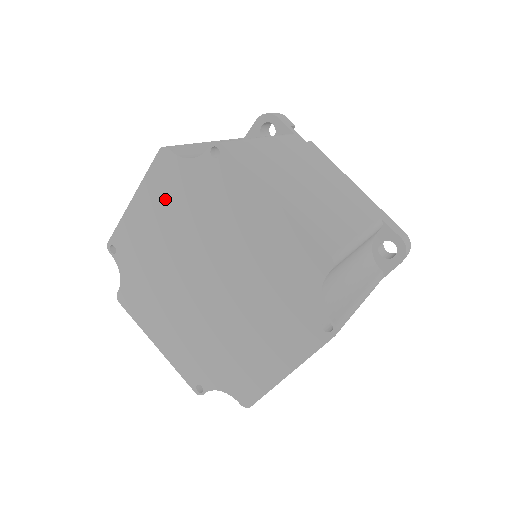
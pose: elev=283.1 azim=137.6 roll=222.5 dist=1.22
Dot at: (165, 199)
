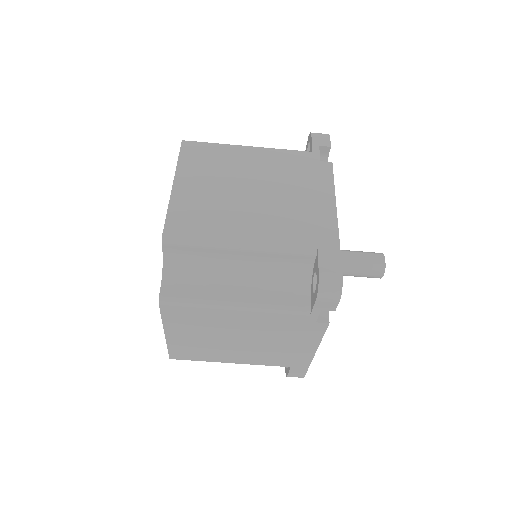
Dot at: occluded
